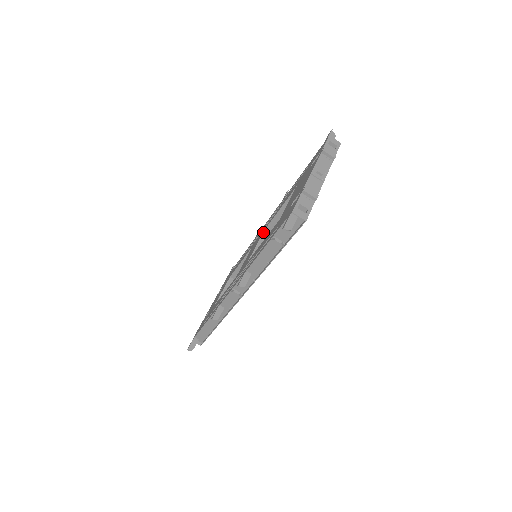
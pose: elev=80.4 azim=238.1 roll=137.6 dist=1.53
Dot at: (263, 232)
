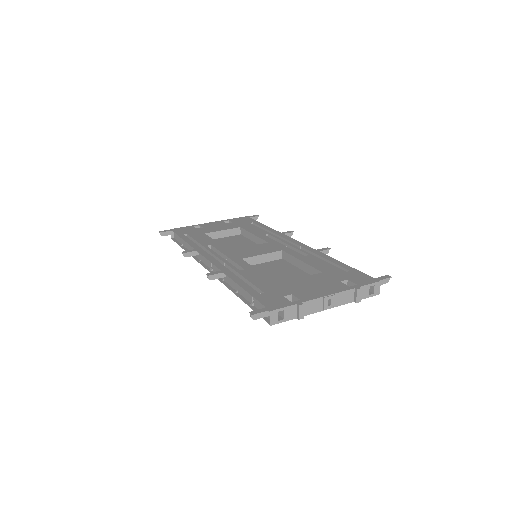
Dot at: (279, 251)
